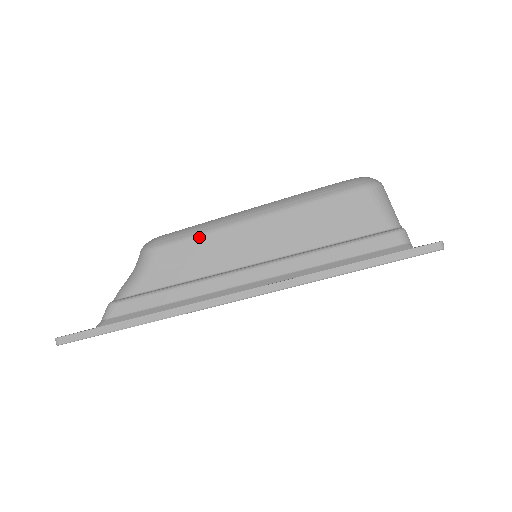
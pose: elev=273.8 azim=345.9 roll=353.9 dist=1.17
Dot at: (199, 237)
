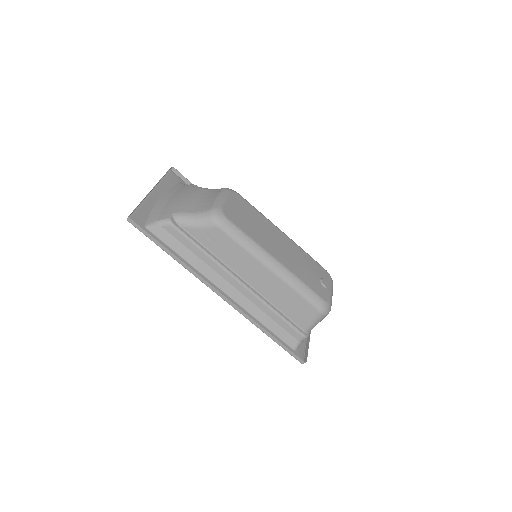
Dot at: (240, 247)
